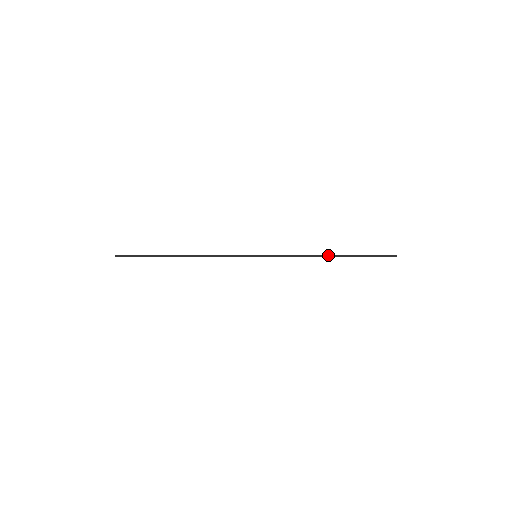
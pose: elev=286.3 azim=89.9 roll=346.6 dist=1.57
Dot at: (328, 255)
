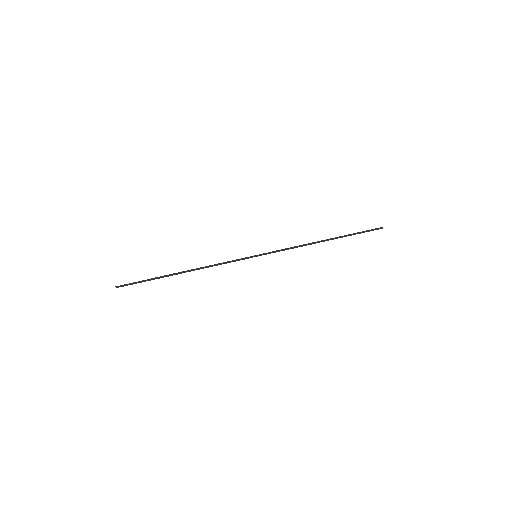
Dot at: (322, 240)
